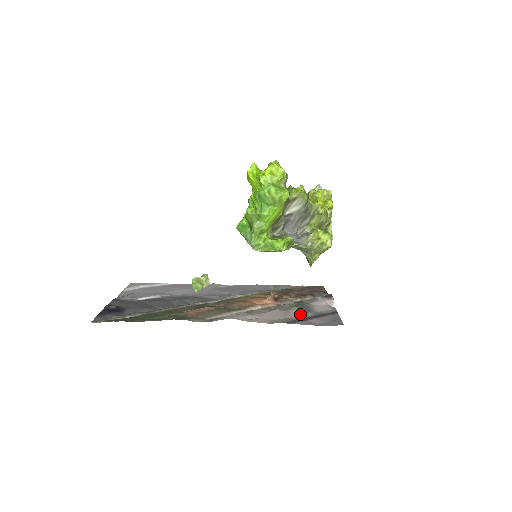
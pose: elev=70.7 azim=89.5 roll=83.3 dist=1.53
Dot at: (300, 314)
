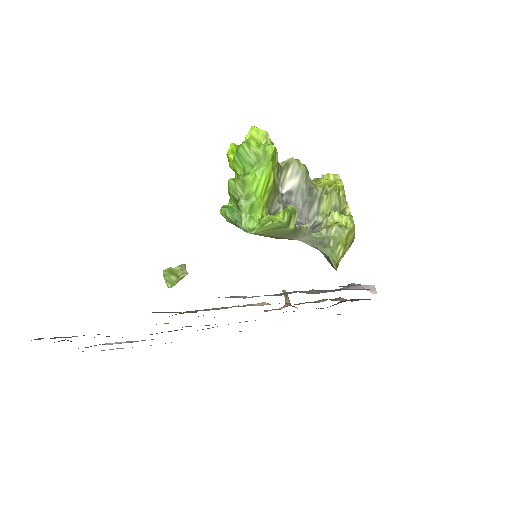
Dot at: (324, 292)
